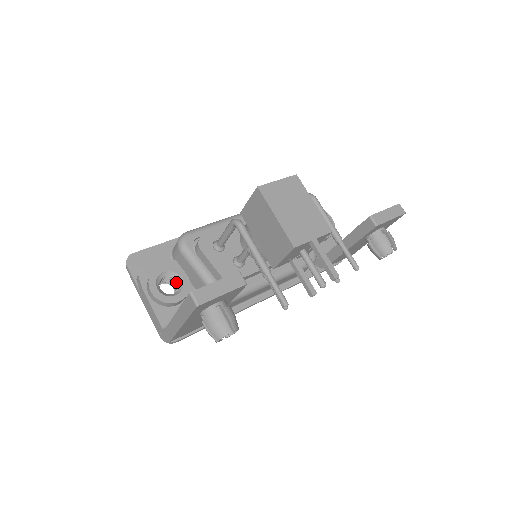
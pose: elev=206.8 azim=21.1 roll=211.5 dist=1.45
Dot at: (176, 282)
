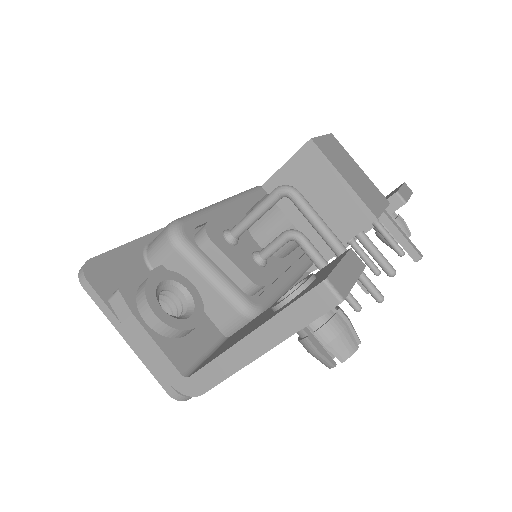
Dot at: (177, 298)
